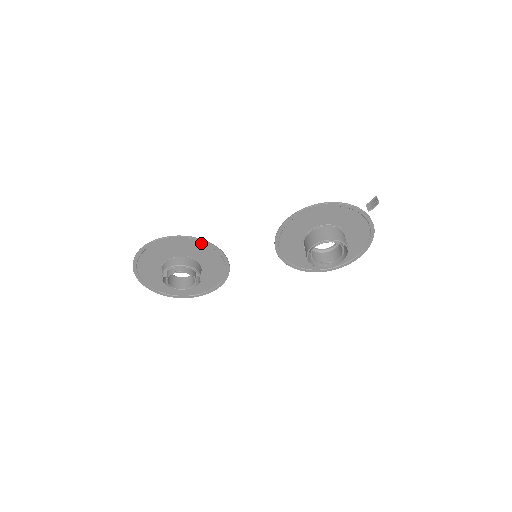
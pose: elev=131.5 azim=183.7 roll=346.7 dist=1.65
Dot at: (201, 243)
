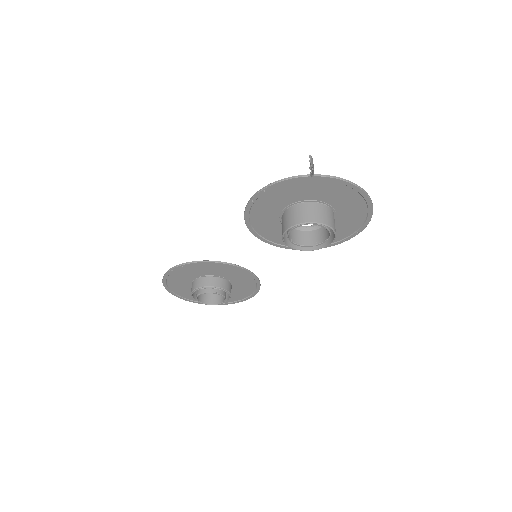
Dot at: (199, 264)
